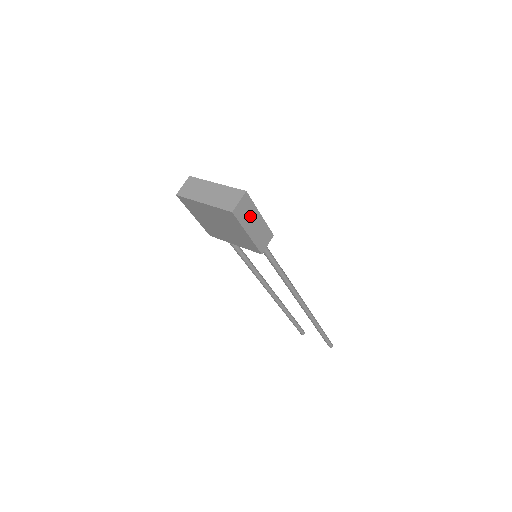
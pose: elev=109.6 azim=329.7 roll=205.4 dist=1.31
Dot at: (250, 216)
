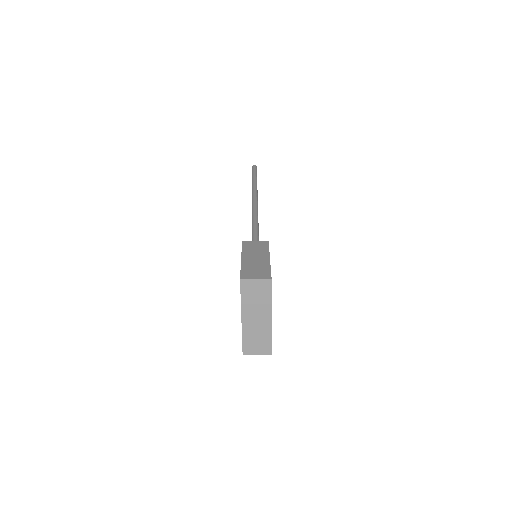
Dot at: occluded
